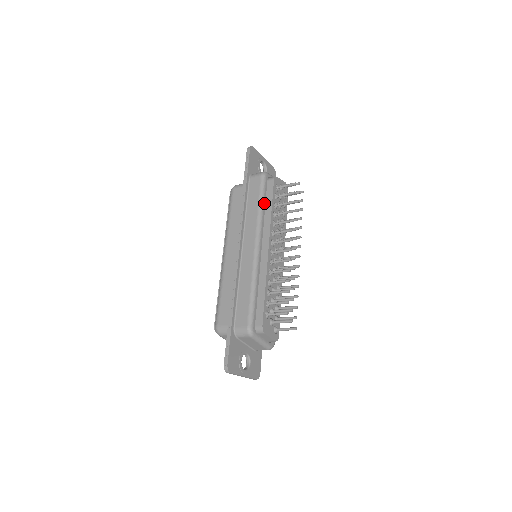
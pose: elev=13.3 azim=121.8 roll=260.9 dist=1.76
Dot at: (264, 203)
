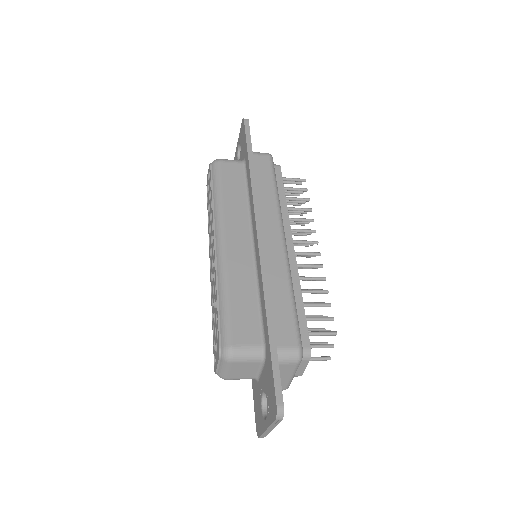
Dot at: (277, 189)
